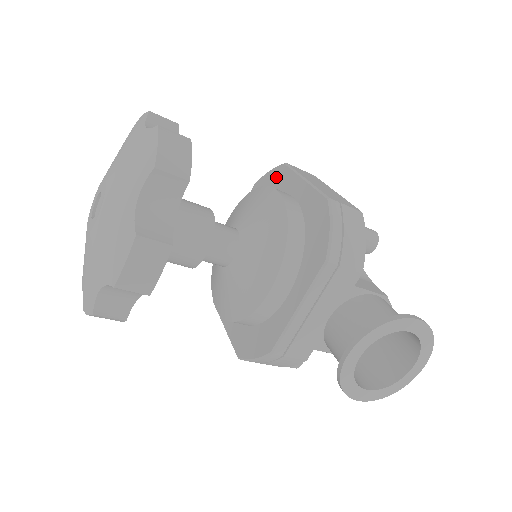
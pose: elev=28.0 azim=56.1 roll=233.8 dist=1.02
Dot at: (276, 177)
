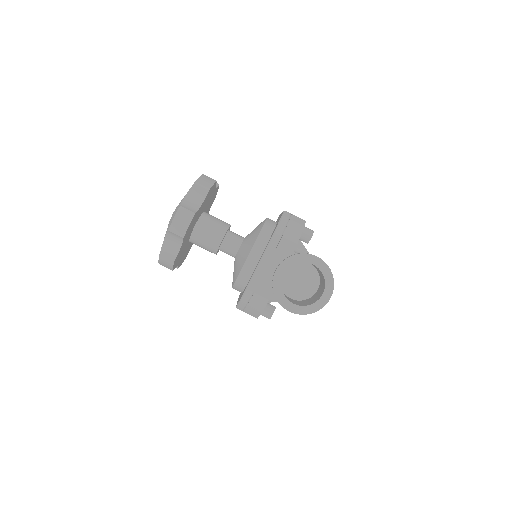
Dot at: (276, 221)
